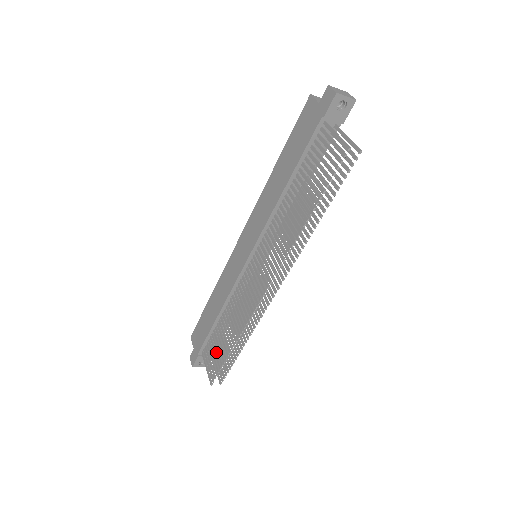
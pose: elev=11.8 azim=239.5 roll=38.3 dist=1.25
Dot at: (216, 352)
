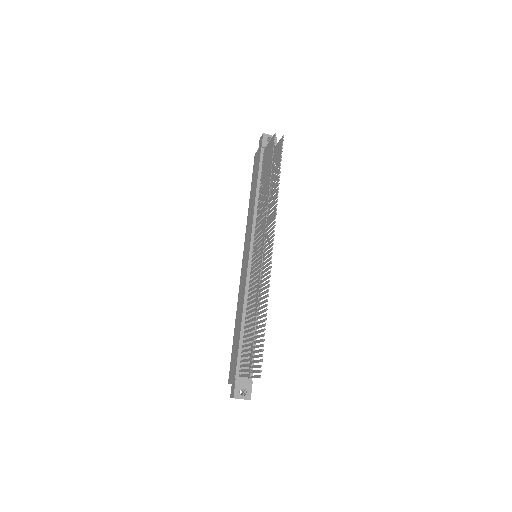
Dot at: (248, 349)
